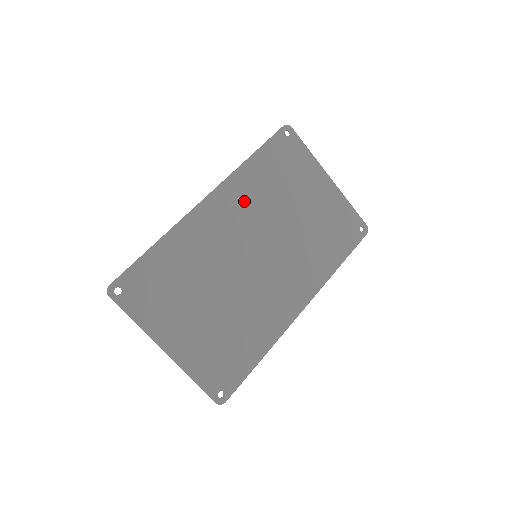
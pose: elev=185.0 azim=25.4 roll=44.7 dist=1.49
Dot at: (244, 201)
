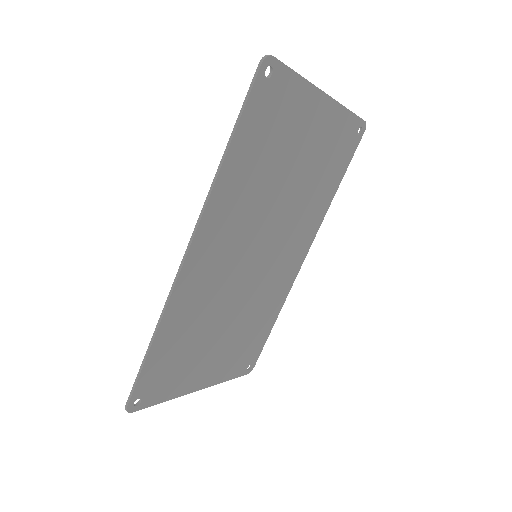
Dot at: (232, 217)
